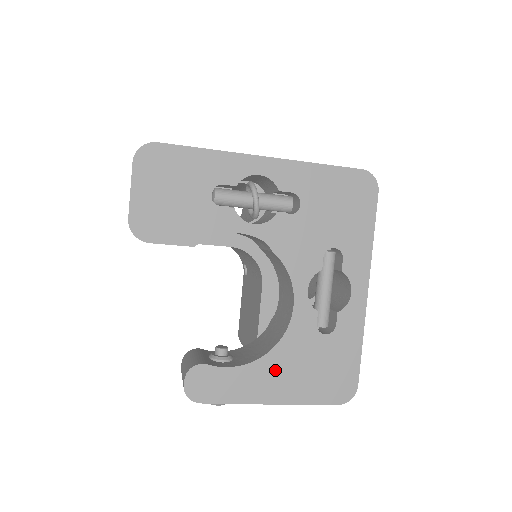
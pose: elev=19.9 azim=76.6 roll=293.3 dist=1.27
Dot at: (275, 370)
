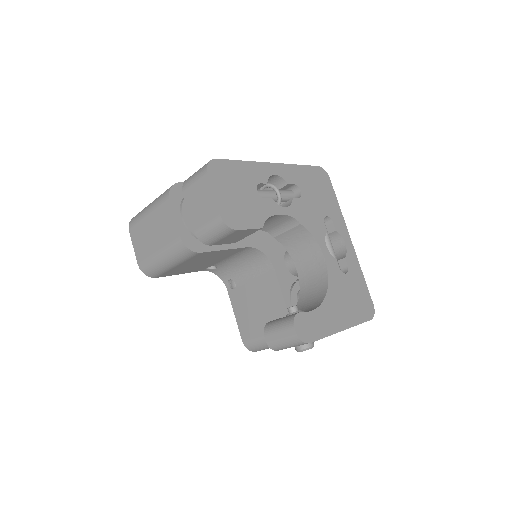
Dot at: (334, 305)
